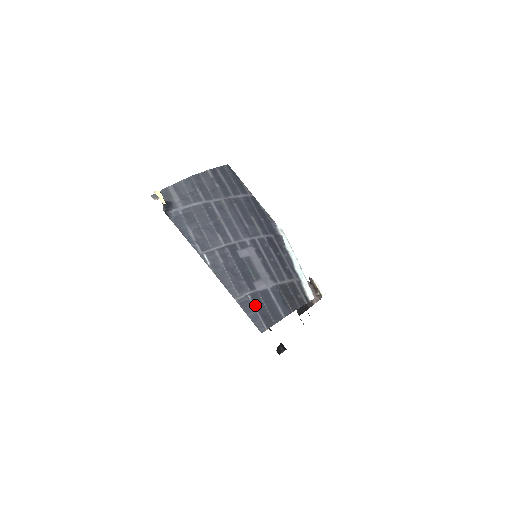
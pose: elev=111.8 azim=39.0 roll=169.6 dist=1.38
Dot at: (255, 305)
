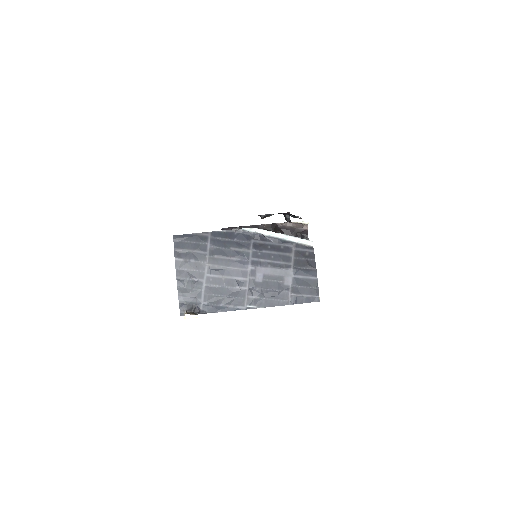
Dot at: (300, 294)
